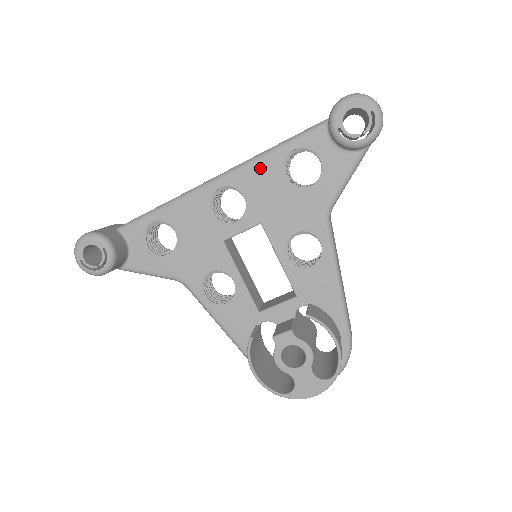
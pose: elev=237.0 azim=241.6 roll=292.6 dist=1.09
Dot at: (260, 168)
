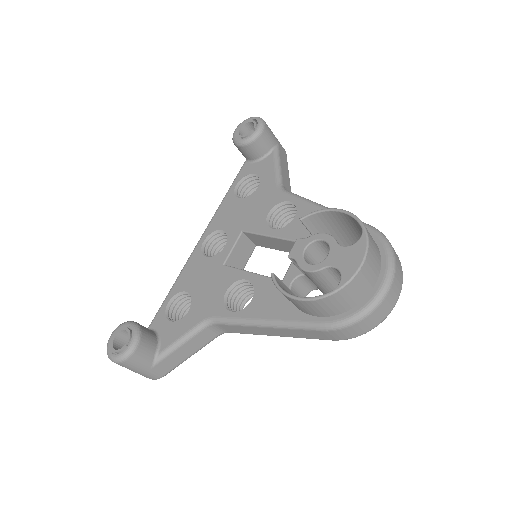
Dot at: (222, 209)
